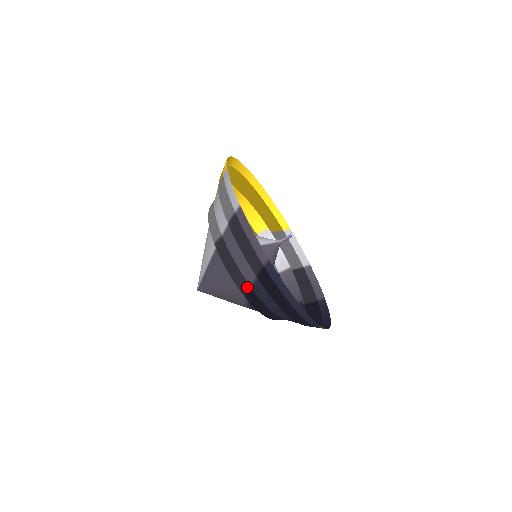
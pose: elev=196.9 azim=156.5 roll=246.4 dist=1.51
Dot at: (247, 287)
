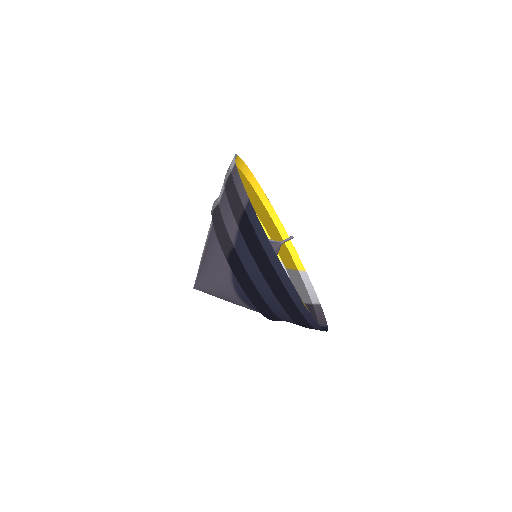
Dot at: (230, 246)
